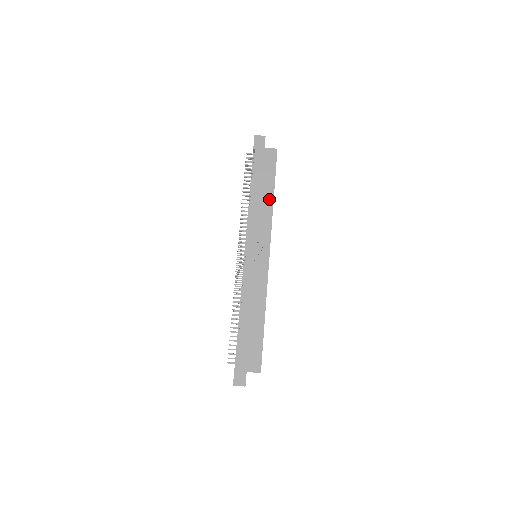
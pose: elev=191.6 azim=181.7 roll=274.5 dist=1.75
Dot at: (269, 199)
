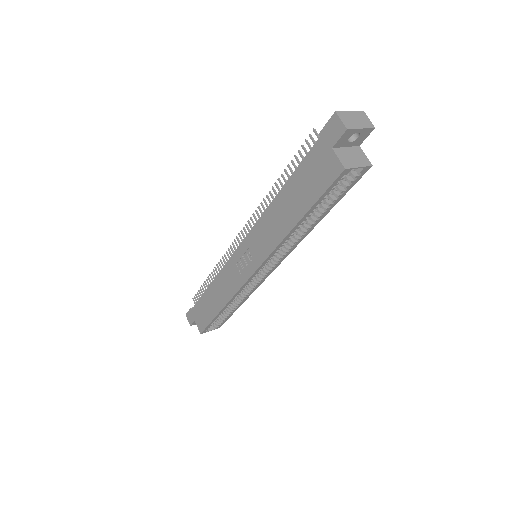
Dot at: (288, 223)
